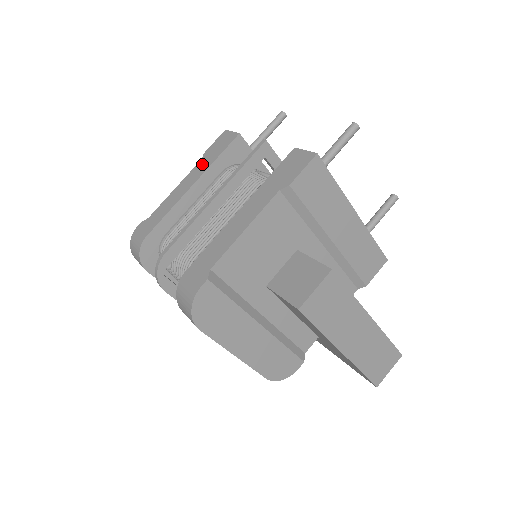
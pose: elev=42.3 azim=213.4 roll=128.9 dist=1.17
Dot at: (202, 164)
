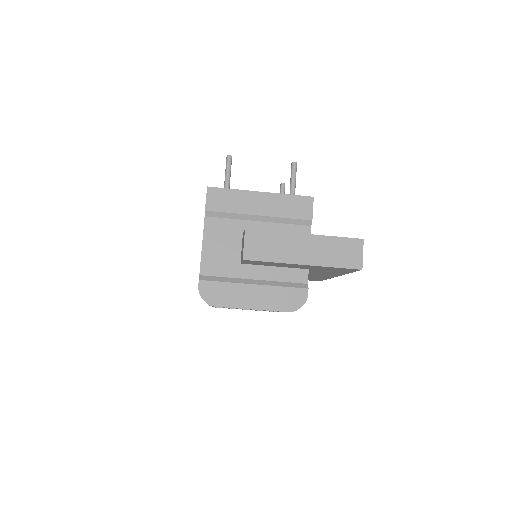
Dot at: occluded
